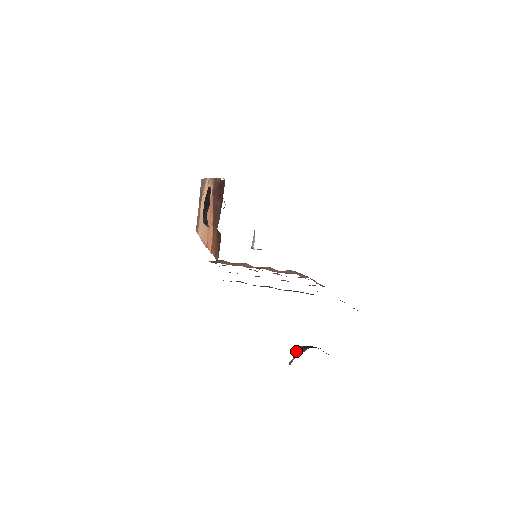
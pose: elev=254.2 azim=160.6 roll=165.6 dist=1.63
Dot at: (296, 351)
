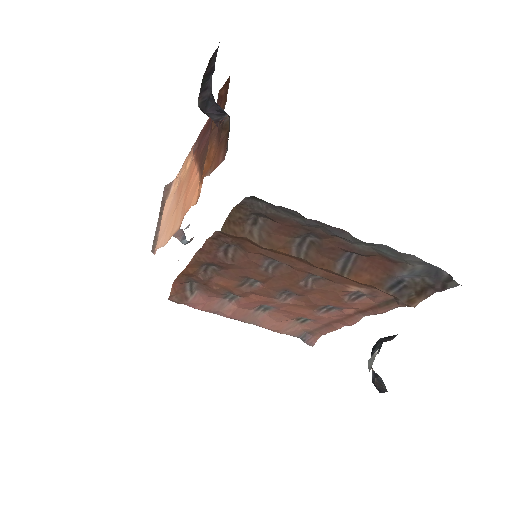
Dot at: (373, 347)
